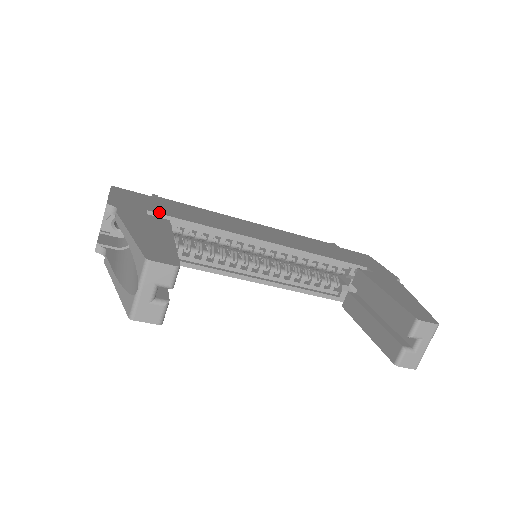
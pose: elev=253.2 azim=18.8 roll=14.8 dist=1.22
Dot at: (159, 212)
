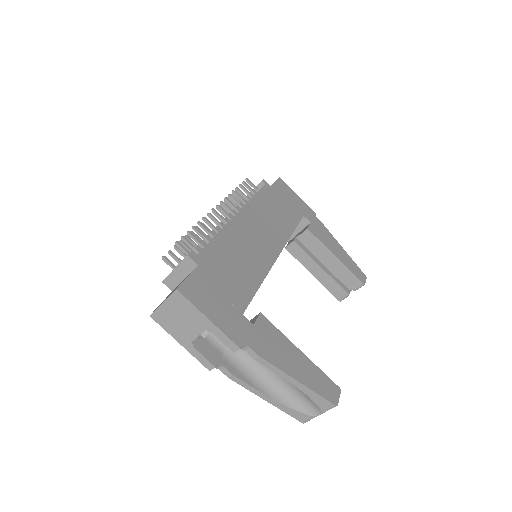
Dot at: (244, 305)
